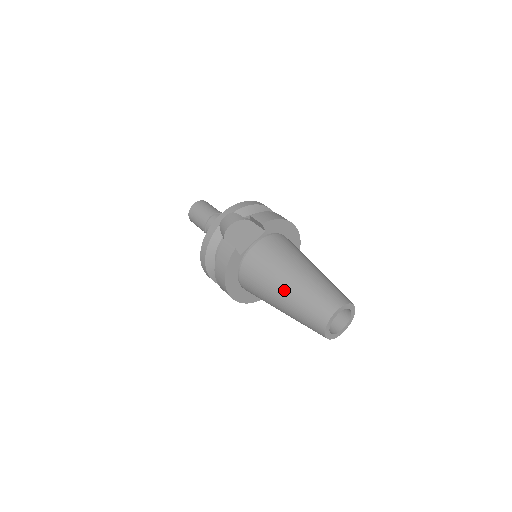
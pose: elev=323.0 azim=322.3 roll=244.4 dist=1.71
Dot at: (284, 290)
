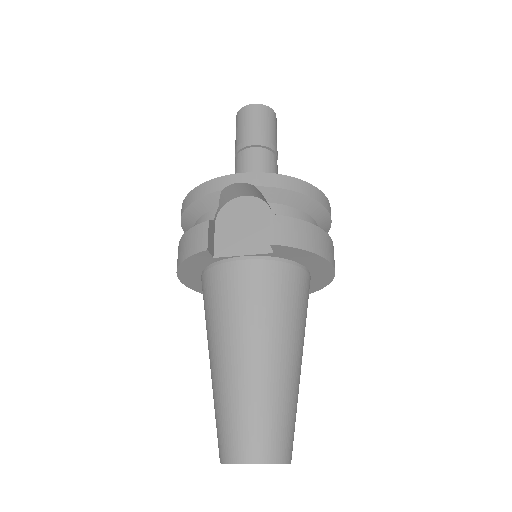
Dot at: (221, 362)
